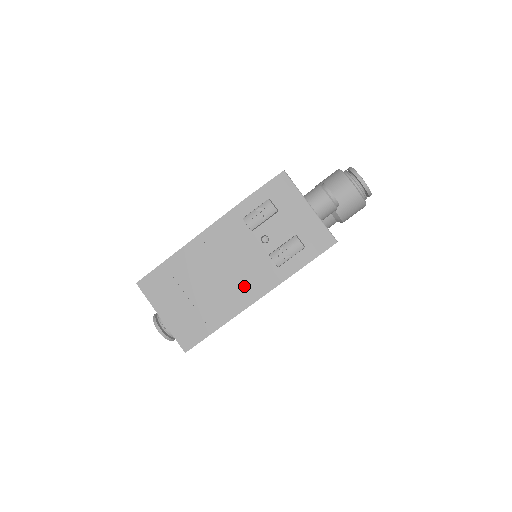
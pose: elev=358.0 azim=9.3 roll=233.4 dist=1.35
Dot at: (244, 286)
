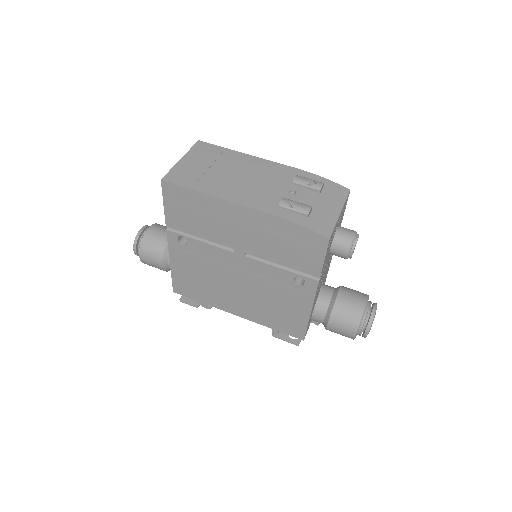
Dot at: (246, 193)
